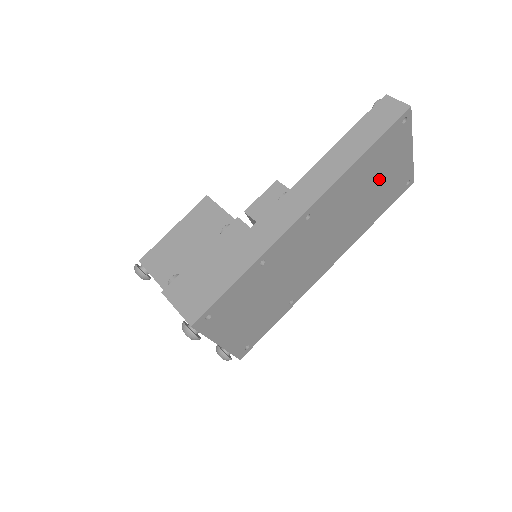
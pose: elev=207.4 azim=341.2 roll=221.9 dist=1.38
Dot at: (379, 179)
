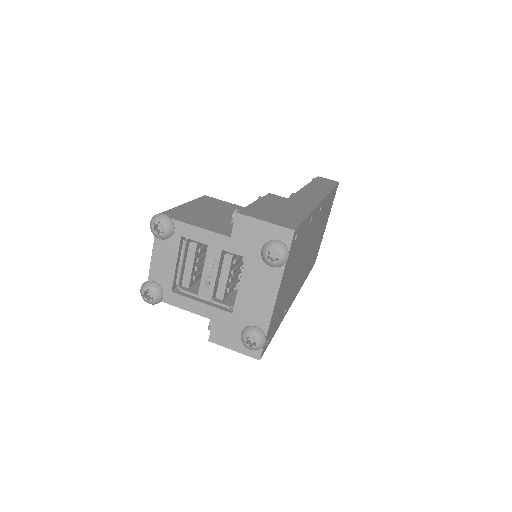
Dot at: occluded
